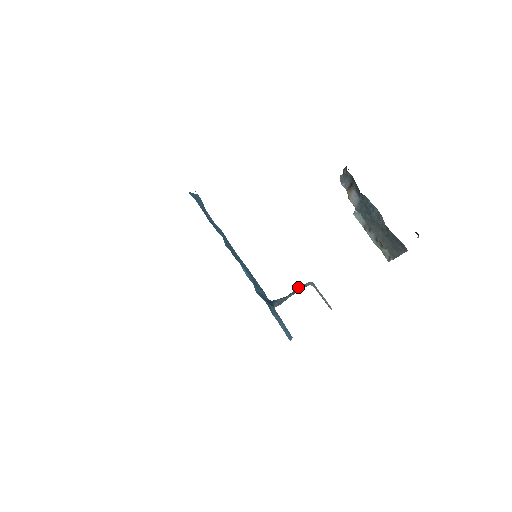
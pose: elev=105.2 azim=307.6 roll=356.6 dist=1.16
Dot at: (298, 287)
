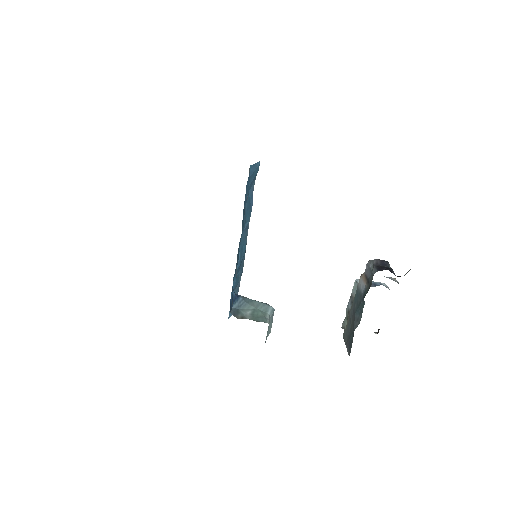
Dot at: (262, 303)
